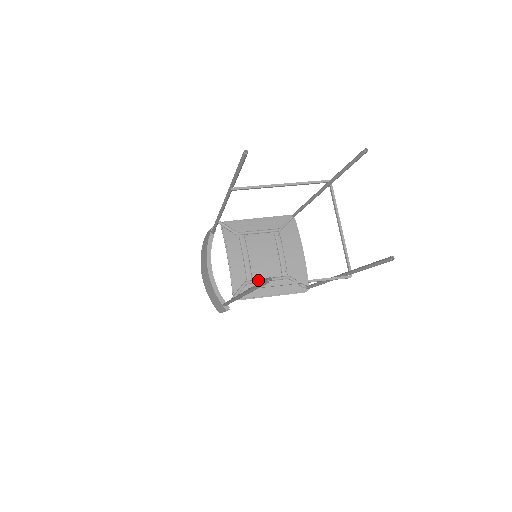
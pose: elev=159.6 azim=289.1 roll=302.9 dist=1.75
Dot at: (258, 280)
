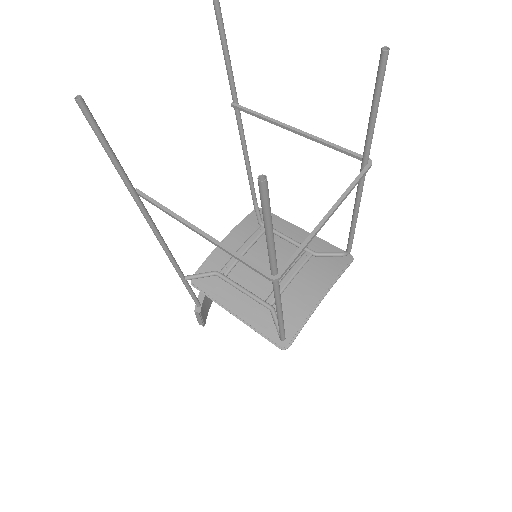
Dot at: (232, 280)
